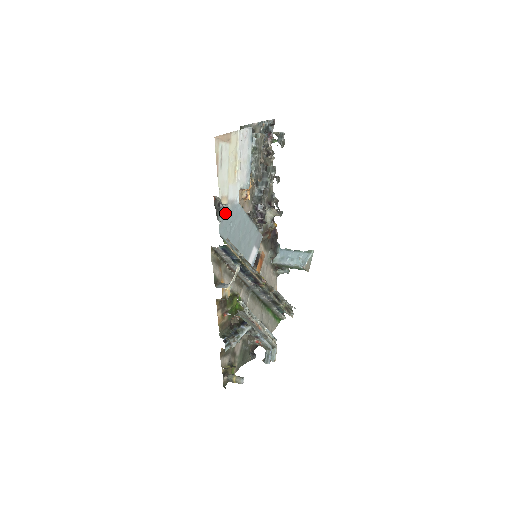
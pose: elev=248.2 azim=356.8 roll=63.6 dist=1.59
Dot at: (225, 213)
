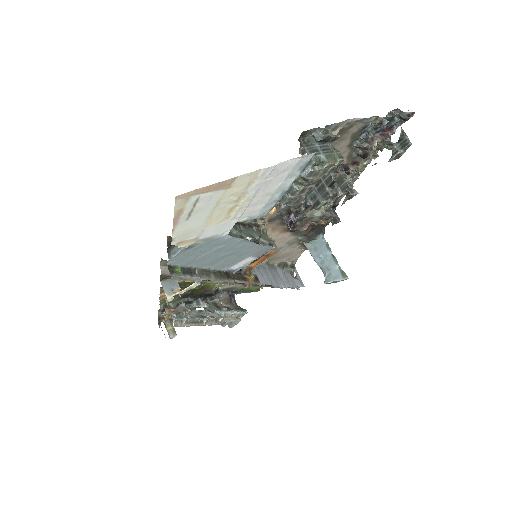
Dot at: (187, 248)
